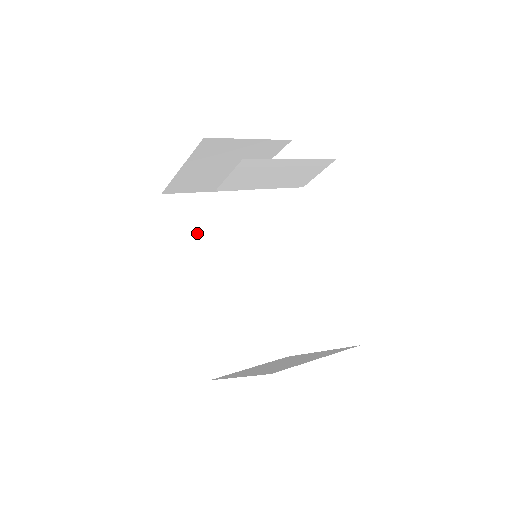
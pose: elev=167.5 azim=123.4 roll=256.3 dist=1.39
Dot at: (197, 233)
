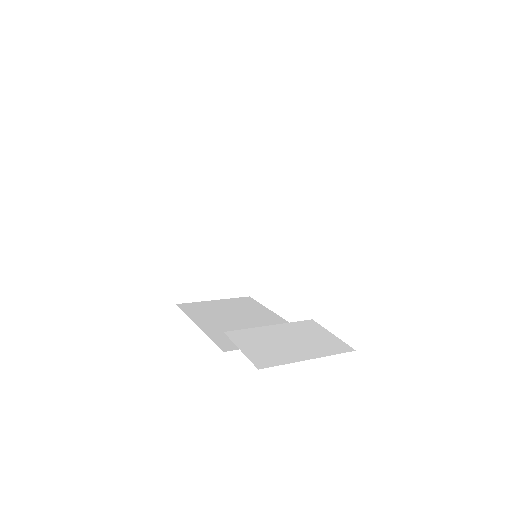
Dot at: (217, 315)
